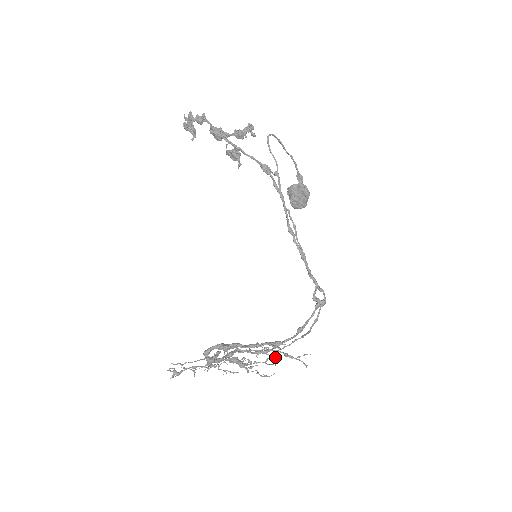
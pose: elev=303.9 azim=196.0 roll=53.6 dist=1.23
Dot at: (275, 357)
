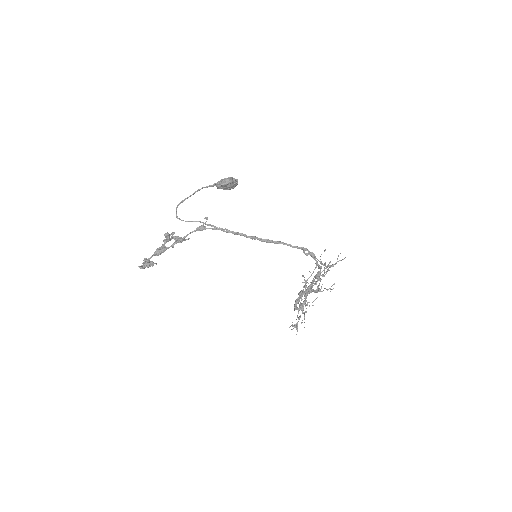
Dot at: (326, 267)
